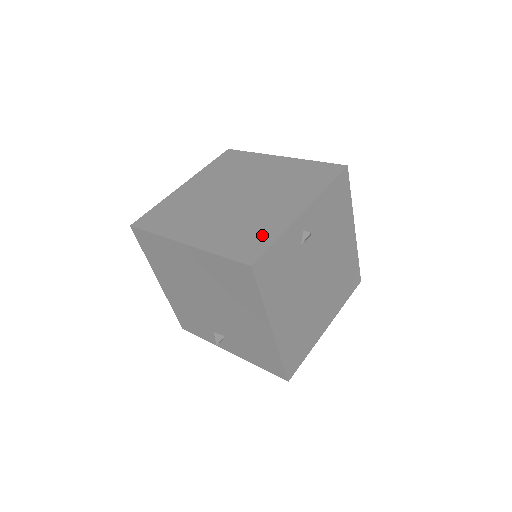
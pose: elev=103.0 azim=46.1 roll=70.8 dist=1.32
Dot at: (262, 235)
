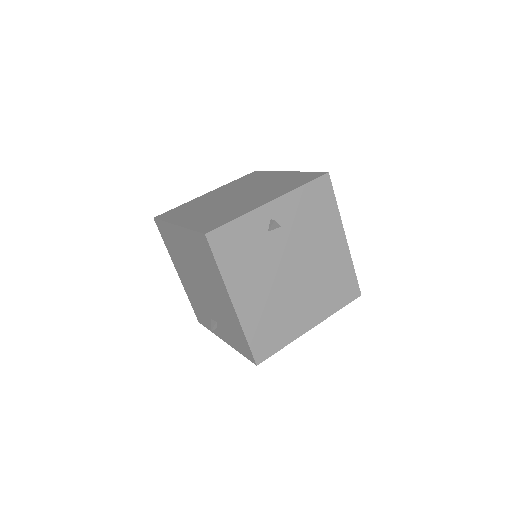
Dot at: (229, 217)
